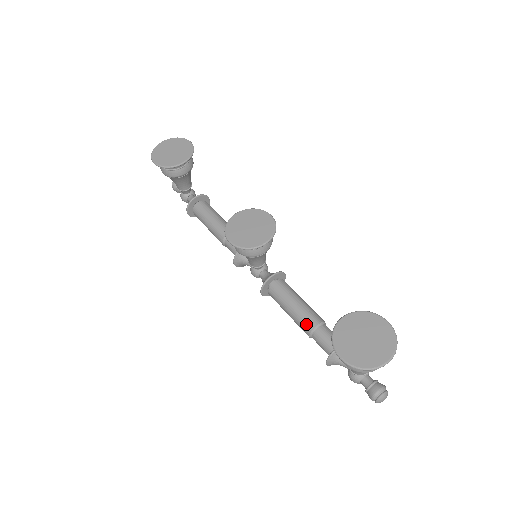
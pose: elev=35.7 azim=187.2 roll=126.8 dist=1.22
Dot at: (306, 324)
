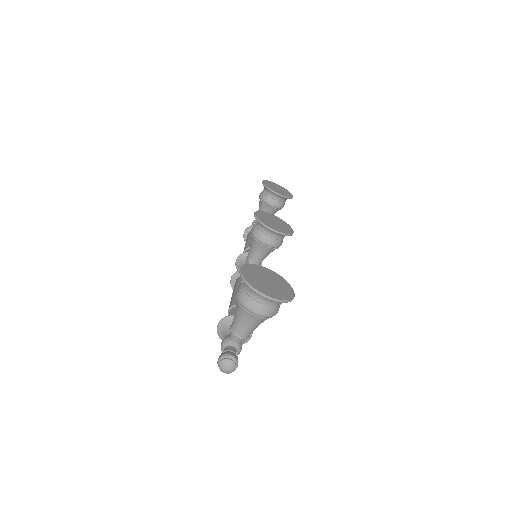
Dot at: occluded
